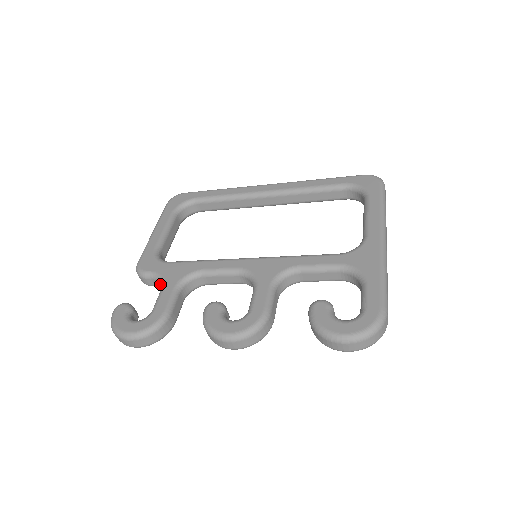
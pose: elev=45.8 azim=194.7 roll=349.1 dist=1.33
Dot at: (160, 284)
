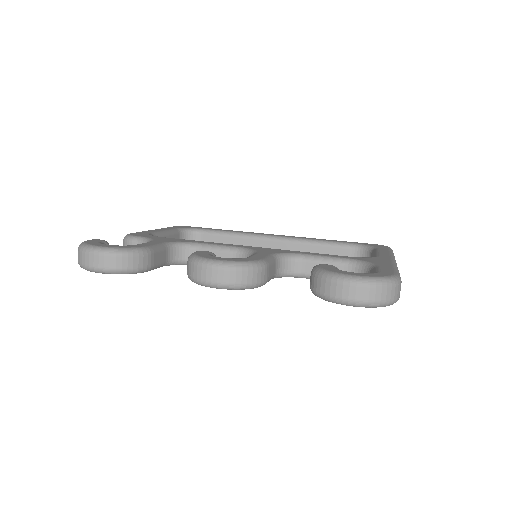
Dot at: occluded
